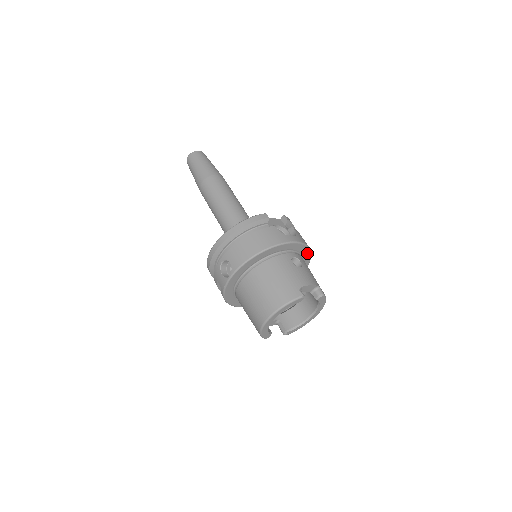
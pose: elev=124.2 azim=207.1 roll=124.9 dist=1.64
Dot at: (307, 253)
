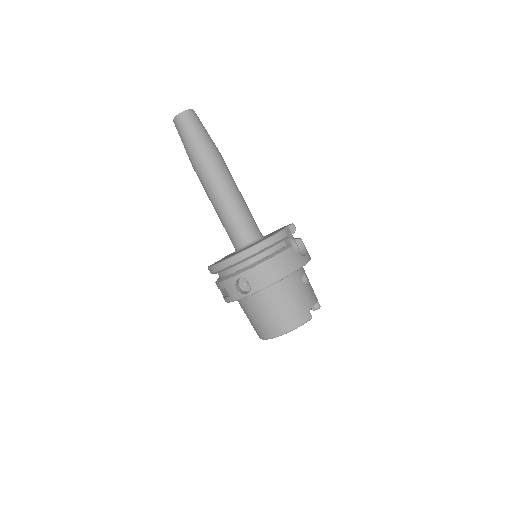
Dot at: occluded
